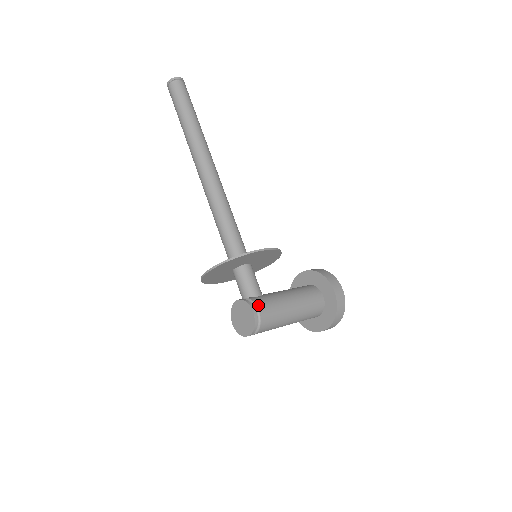
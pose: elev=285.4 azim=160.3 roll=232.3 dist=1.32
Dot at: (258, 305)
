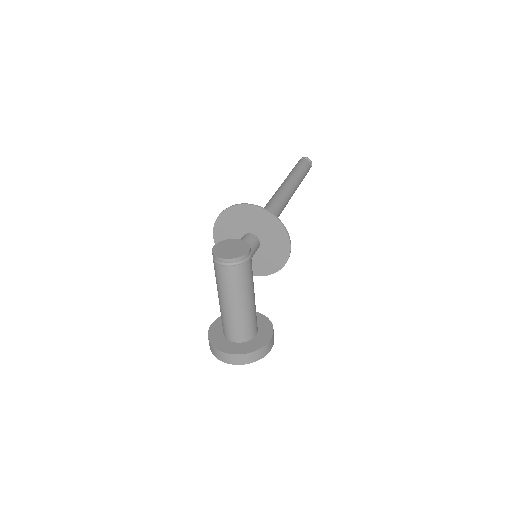
Dot at: occluded
